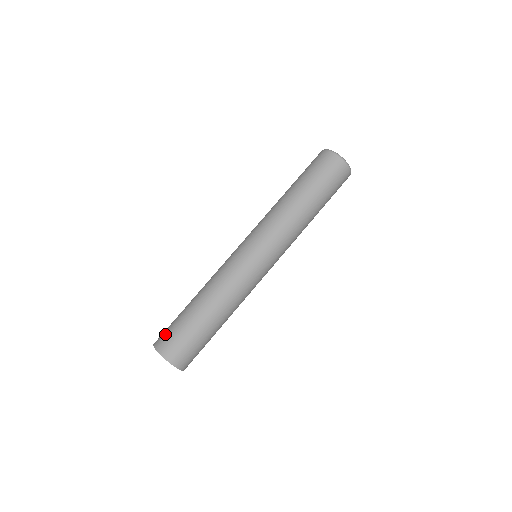
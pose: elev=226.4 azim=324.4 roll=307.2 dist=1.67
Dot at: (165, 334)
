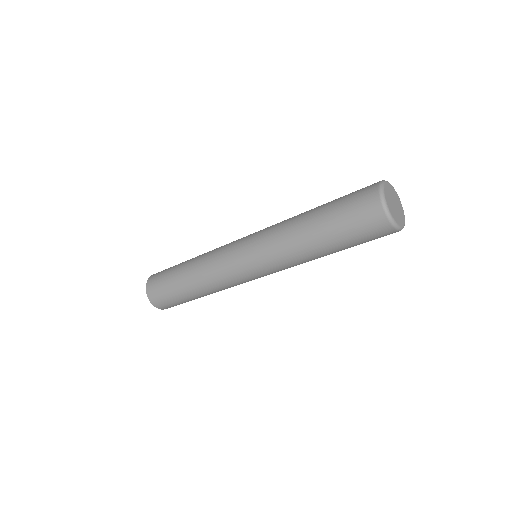
Dot at: (158, 274)
